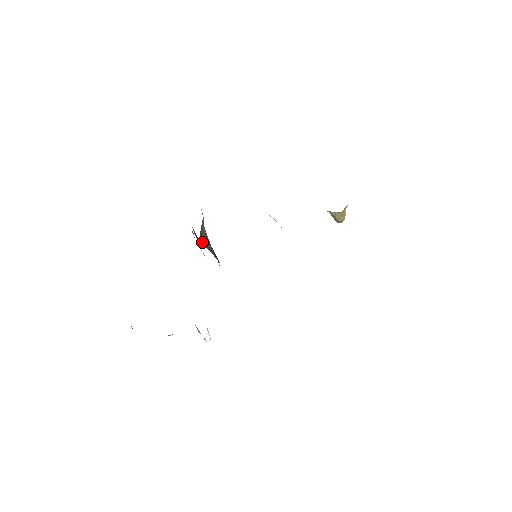
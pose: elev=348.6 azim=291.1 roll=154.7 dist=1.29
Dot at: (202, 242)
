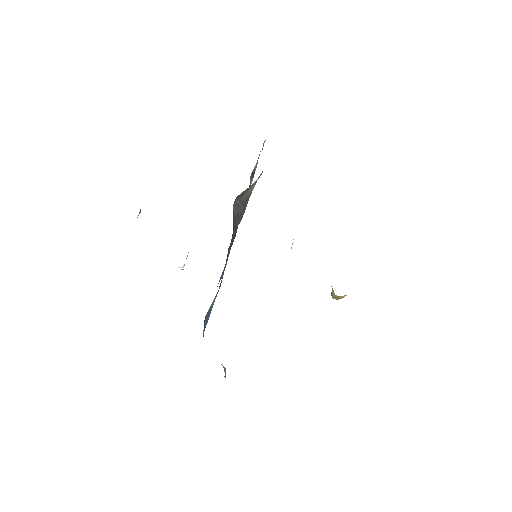
Dot at: (235, 202)
